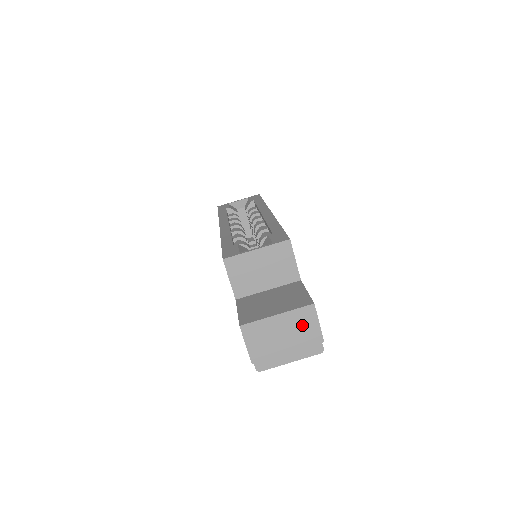
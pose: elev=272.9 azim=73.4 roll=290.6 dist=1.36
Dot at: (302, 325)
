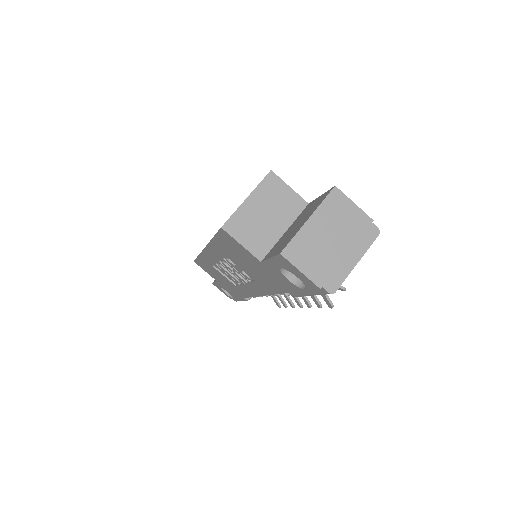
Dot at: (340, 215)
